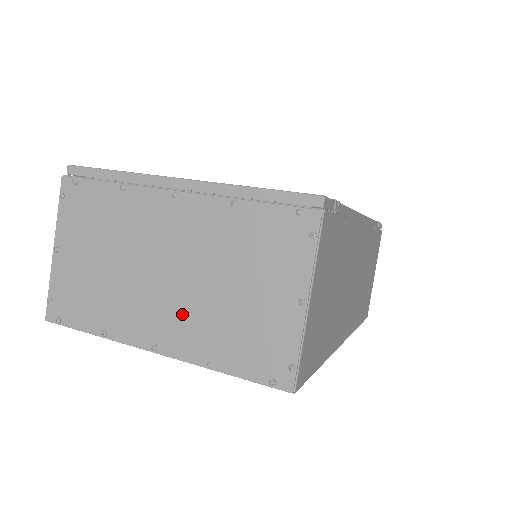
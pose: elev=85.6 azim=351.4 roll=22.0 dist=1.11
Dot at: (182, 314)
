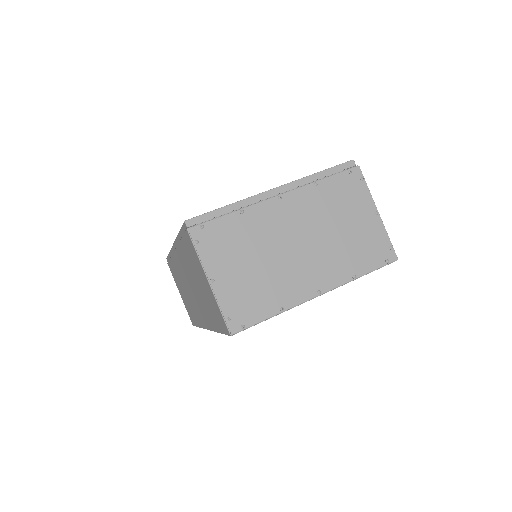
Dot at: (323, 261)
